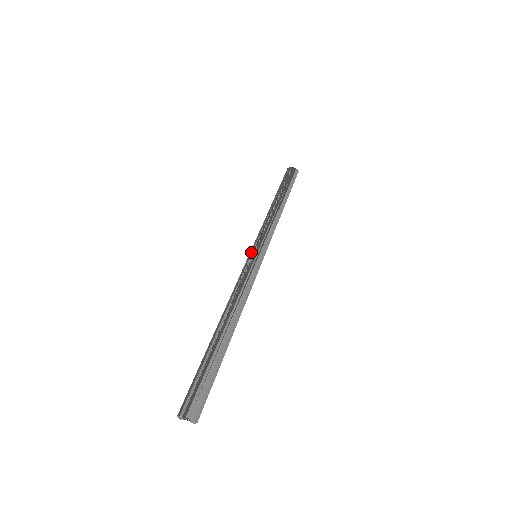
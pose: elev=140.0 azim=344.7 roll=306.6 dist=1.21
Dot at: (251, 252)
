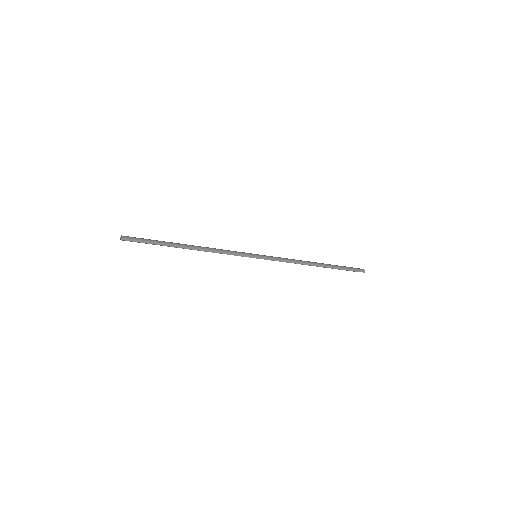
Dot at: occluded
